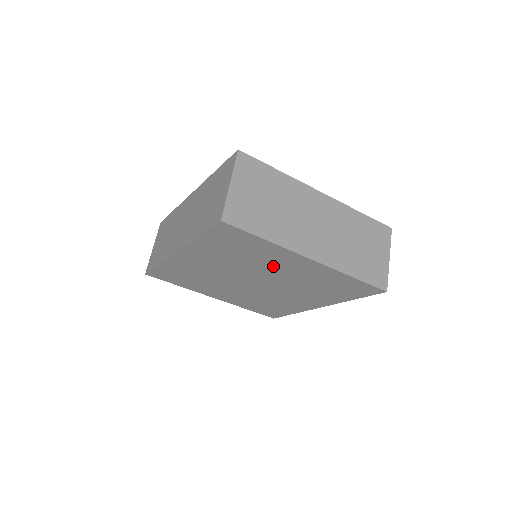
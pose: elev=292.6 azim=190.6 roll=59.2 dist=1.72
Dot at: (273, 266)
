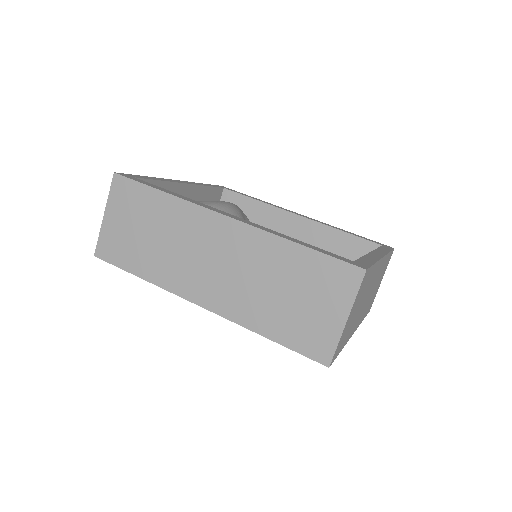
Dot at: occluded
